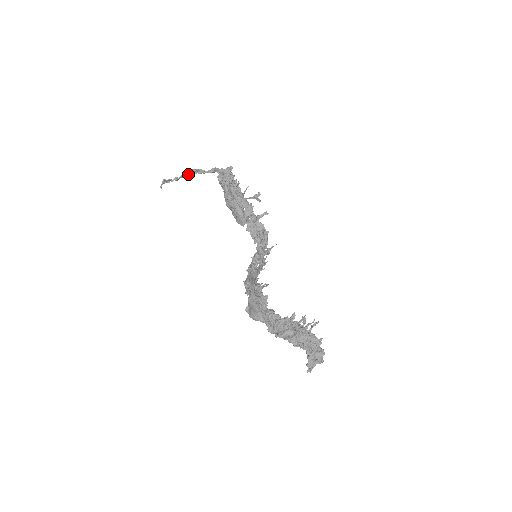
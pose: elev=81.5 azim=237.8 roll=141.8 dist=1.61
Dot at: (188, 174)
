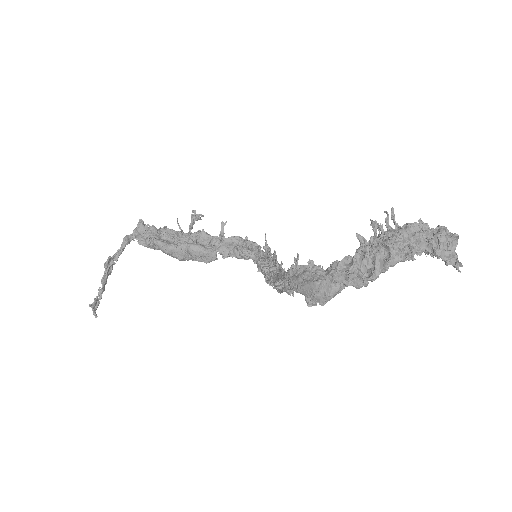
Dot at: (106, 272)
